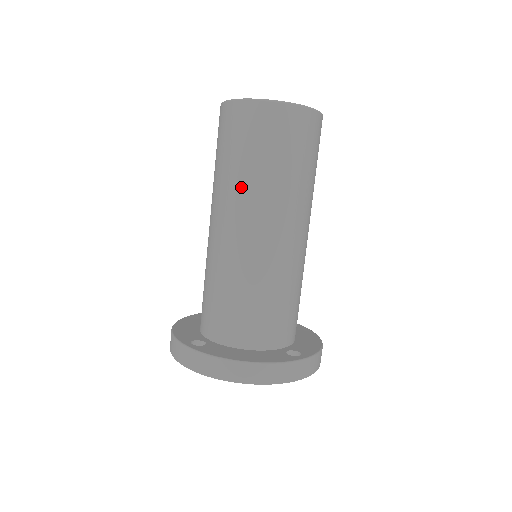
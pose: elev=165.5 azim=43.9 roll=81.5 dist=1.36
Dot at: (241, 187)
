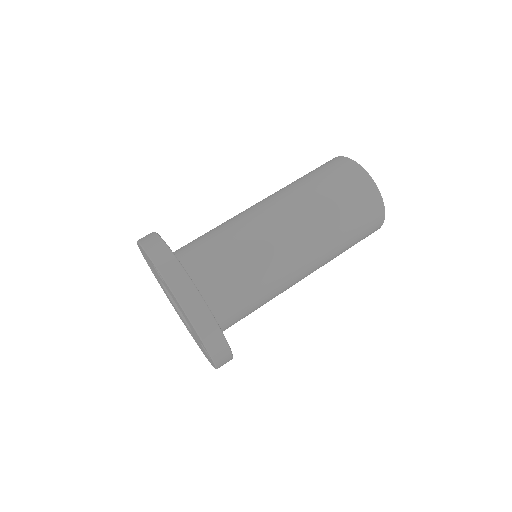
Dot at: occluded
